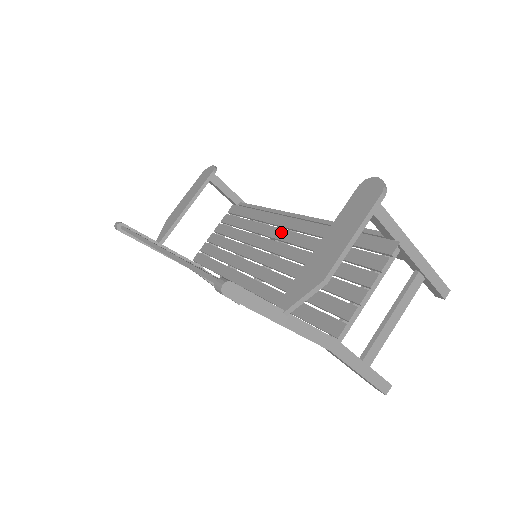
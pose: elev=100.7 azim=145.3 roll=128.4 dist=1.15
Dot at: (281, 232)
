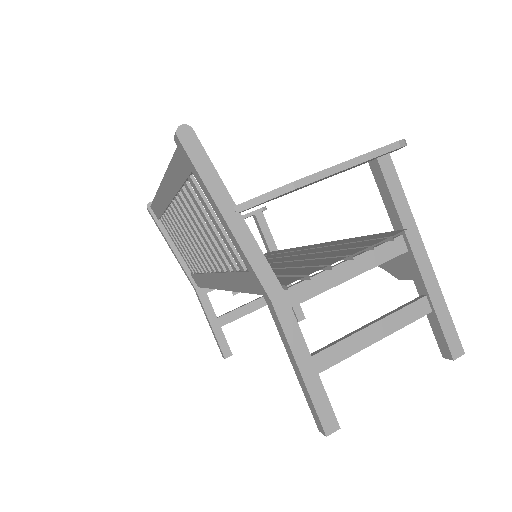
Dot at: (294, 252)
